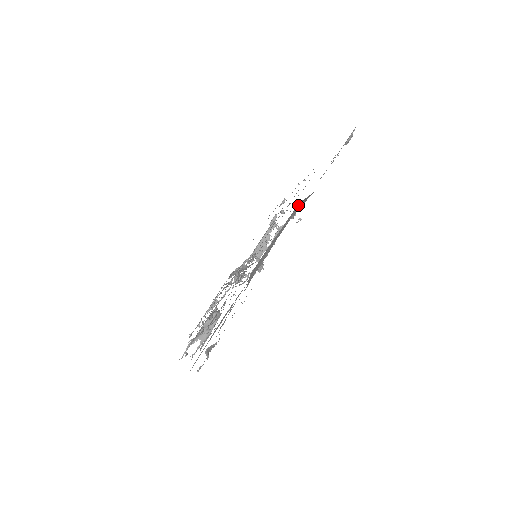
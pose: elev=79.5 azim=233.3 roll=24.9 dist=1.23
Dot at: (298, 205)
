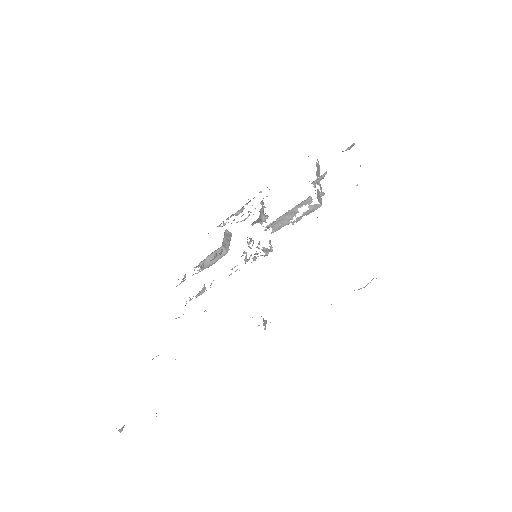
Dot at: occluded
